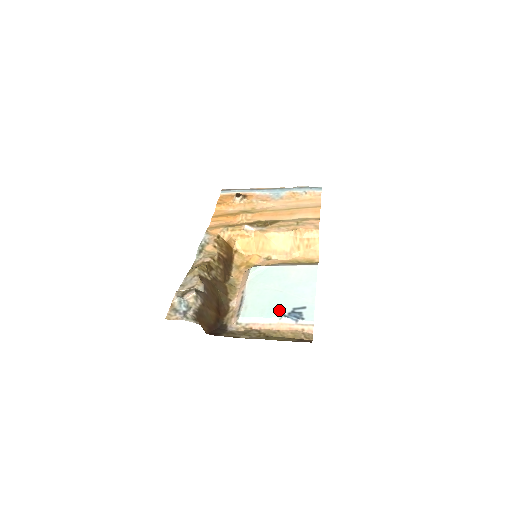
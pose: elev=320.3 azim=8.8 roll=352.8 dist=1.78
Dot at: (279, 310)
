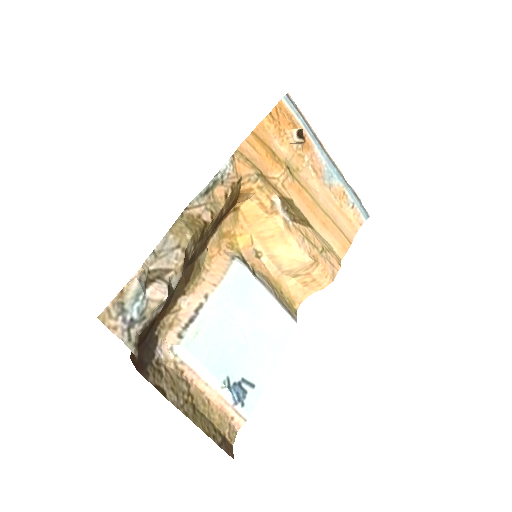
Dot at: (228, 370)
